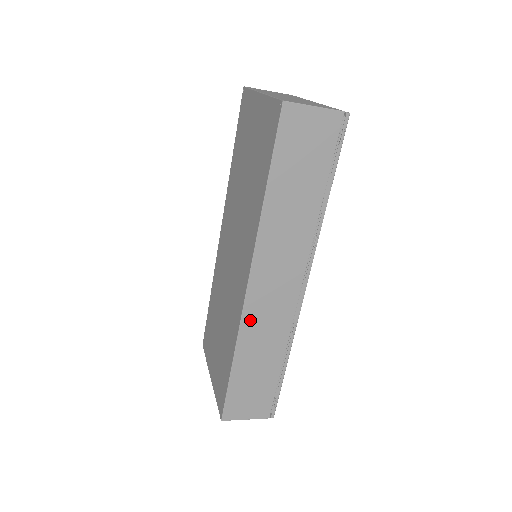
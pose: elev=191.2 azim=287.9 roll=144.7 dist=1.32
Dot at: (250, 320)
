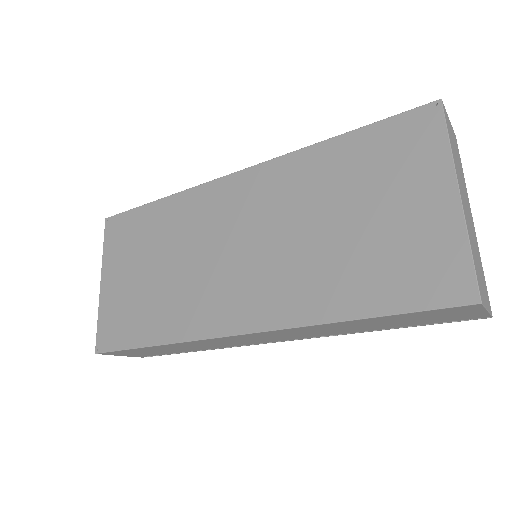
Dot at: (208, 341)
